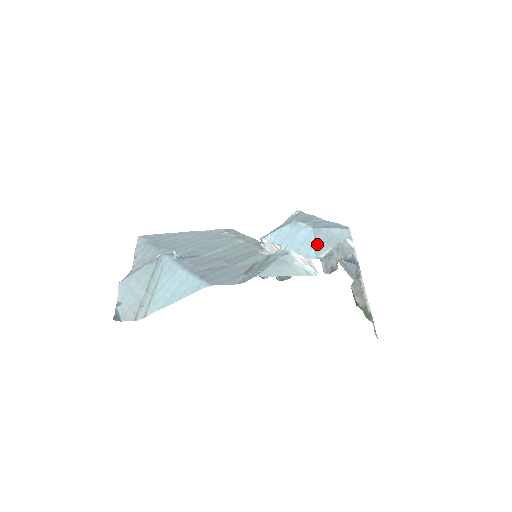
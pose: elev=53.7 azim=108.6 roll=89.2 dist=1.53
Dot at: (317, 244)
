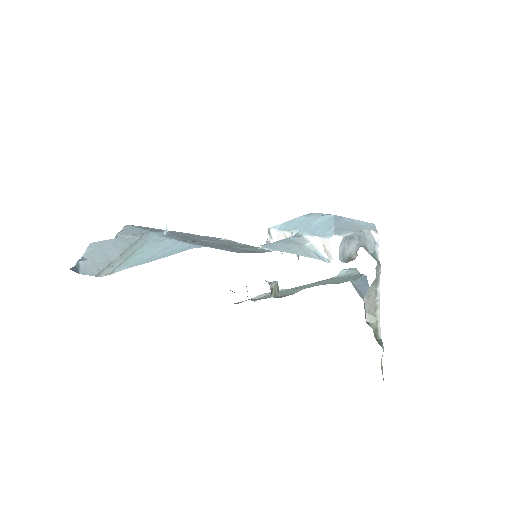
Dot at: (337, 226)
